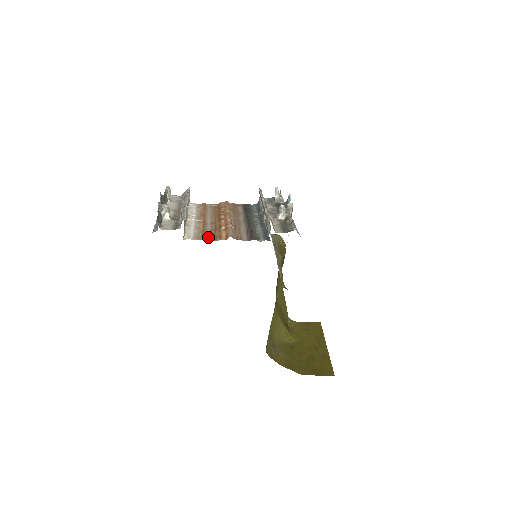
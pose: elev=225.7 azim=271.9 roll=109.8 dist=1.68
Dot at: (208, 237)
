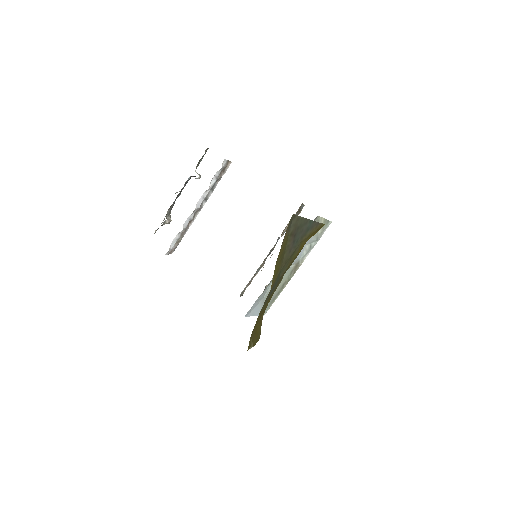
Dot at: occluded
